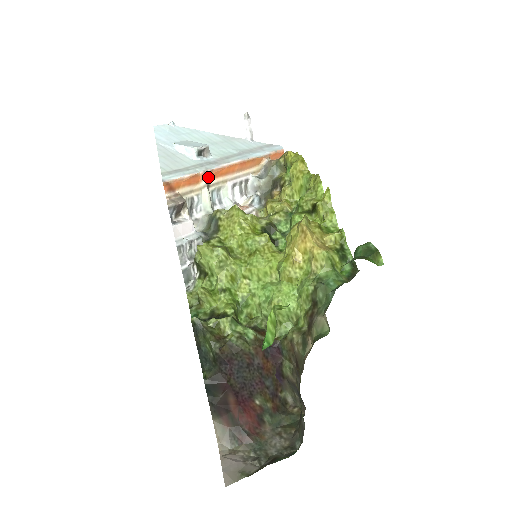
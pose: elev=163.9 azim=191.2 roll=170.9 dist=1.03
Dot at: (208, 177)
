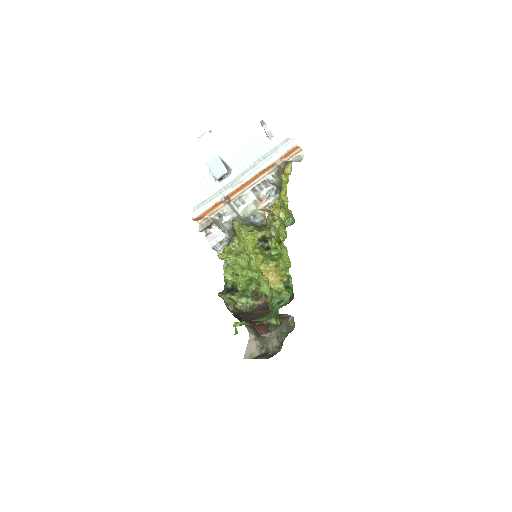
Dot at: (226, 199)
